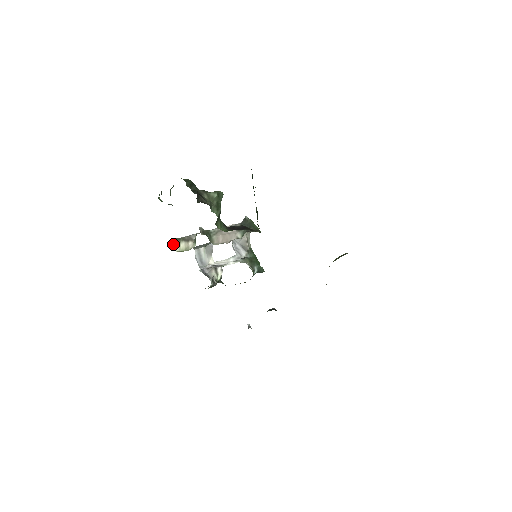
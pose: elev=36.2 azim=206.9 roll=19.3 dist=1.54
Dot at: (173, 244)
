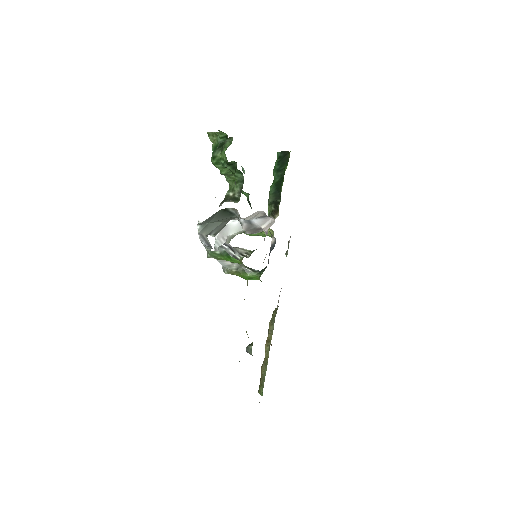
Dot at: occluded
